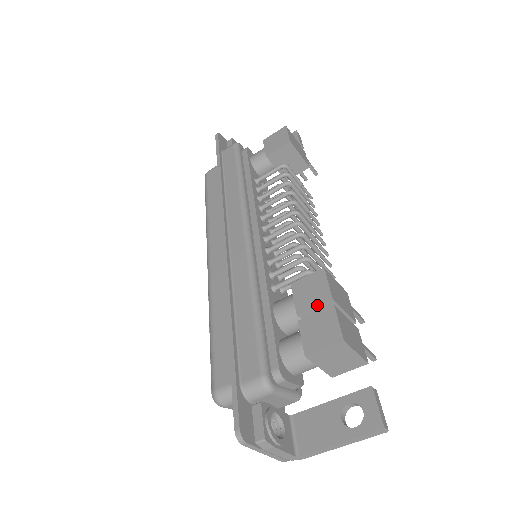
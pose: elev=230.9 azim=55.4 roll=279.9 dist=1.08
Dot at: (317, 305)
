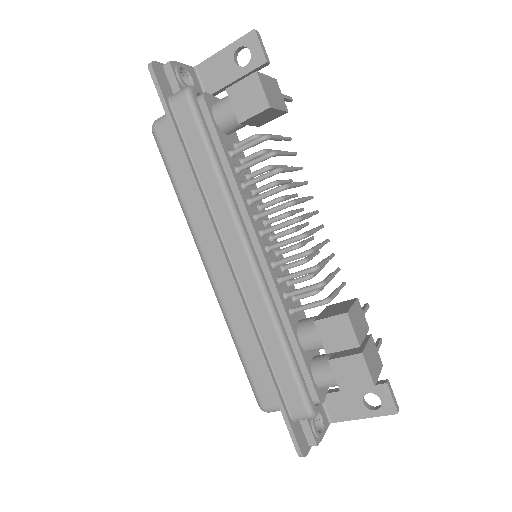
Dot at: occluded
